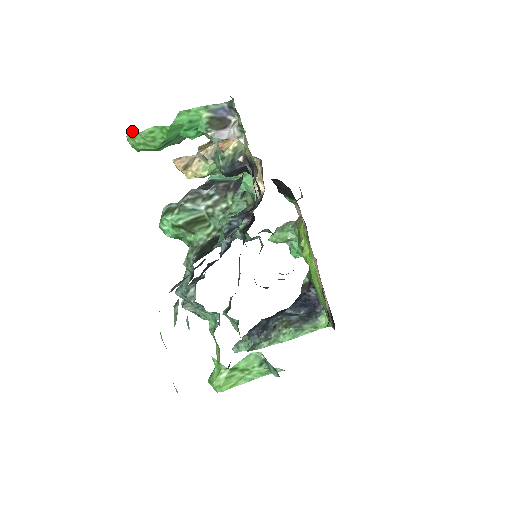
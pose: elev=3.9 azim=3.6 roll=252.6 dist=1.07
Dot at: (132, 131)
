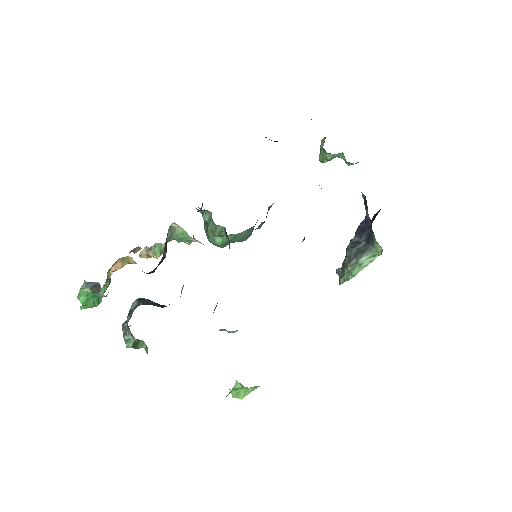
Dot at: occluded
